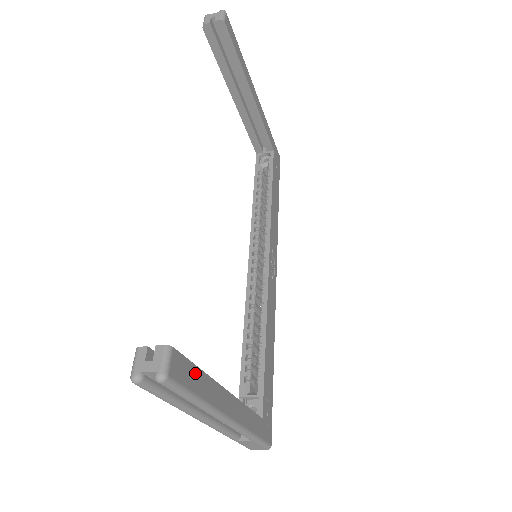
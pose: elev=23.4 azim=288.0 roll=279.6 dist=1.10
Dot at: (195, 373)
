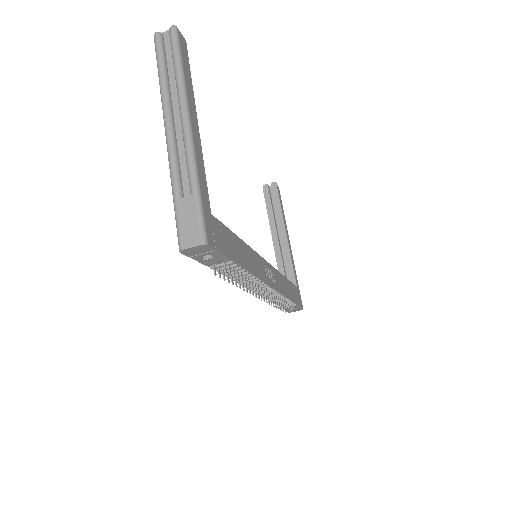
Dot at: (188, 66)
